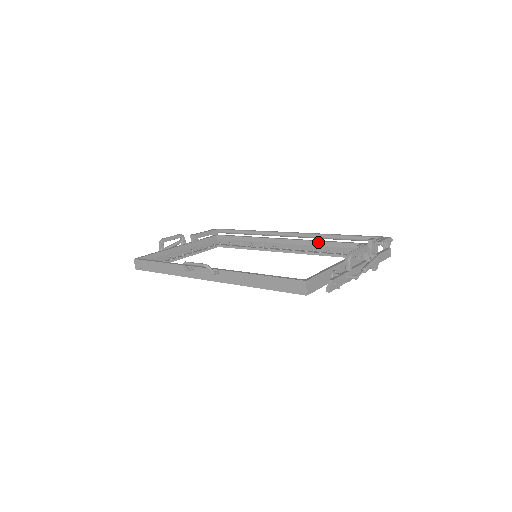
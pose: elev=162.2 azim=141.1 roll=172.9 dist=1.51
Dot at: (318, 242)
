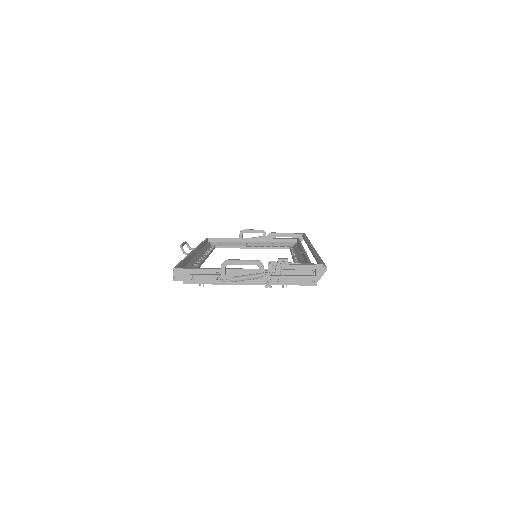
Dot at: occluded
